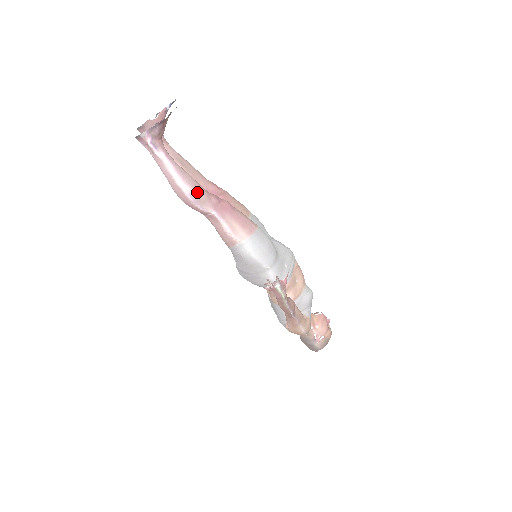
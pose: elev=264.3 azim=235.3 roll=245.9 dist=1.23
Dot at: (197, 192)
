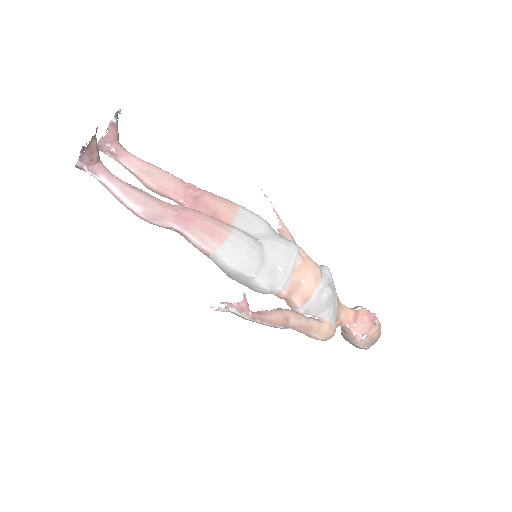
Dot at: (149, 210)
